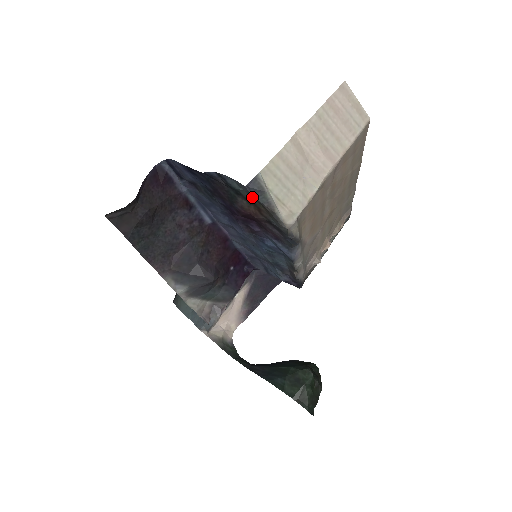
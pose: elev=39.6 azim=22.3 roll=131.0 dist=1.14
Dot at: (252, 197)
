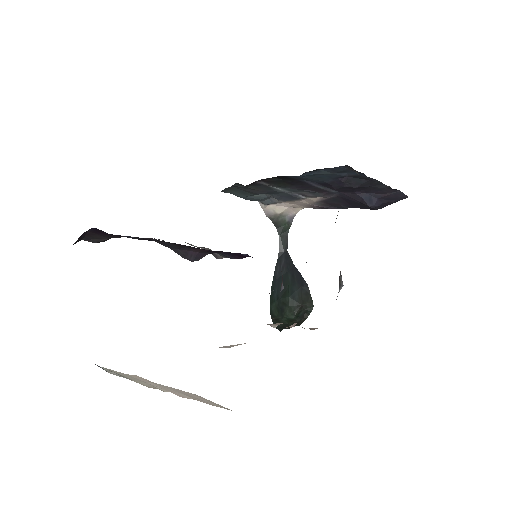
Dot at: occluded
